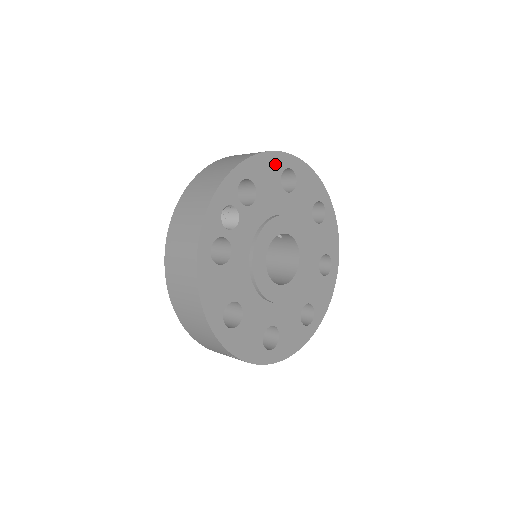
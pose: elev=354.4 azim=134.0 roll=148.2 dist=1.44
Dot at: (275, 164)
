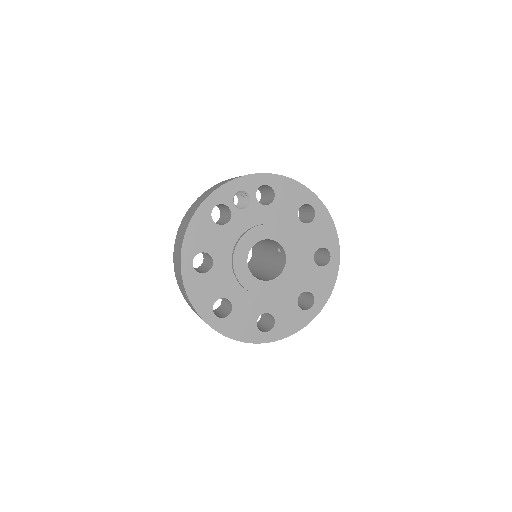
Dot at: (301, 195)
